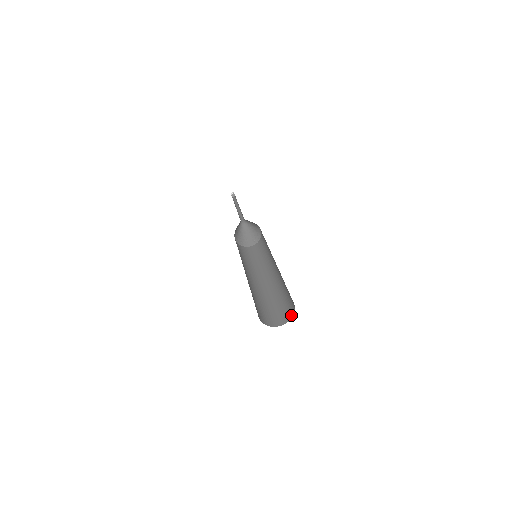
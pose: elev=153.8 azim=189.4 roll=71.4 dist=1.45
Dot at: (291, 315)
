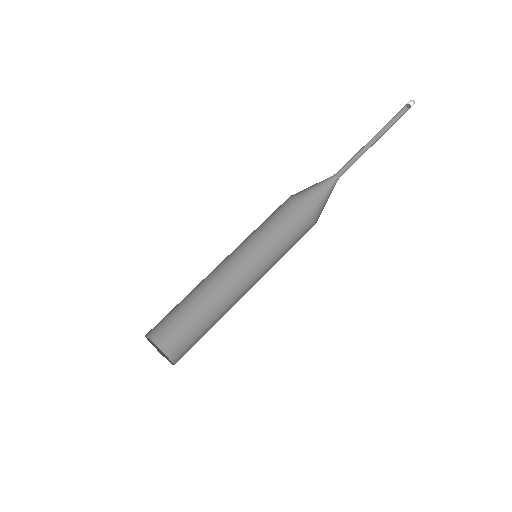
Dot at: occluded
